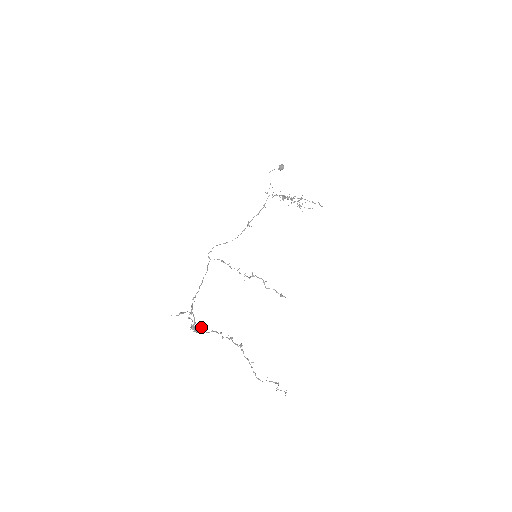
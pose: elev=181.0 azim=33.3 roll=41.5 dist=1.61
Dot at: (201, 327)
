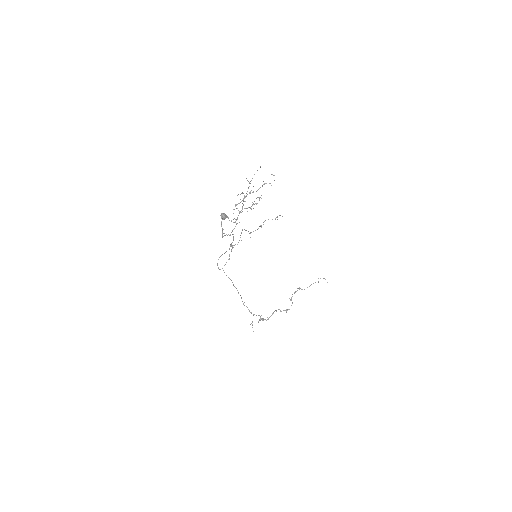
Dot at: occluded
